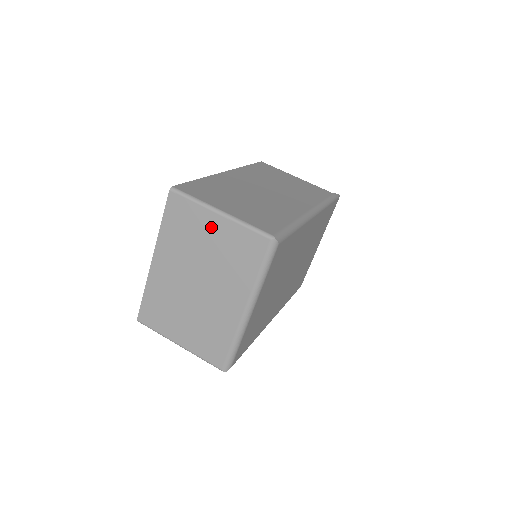
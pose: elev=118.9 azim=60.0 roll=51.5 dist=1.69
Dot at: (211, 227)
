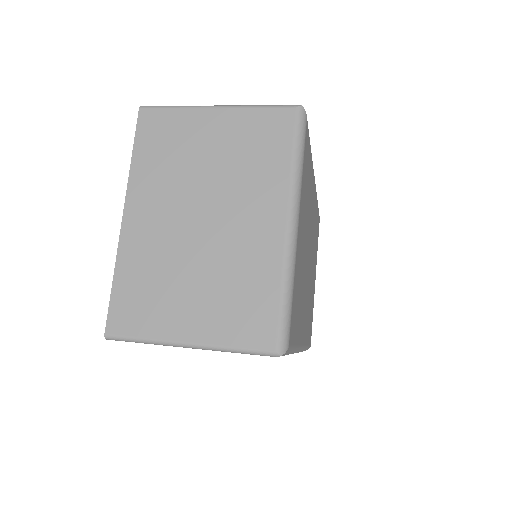
Dot at: (208, 129)
